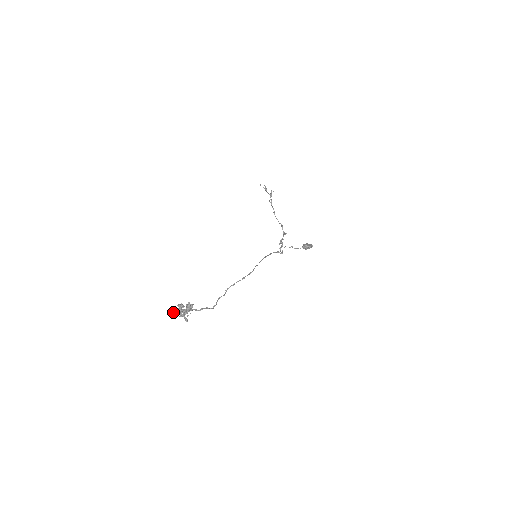
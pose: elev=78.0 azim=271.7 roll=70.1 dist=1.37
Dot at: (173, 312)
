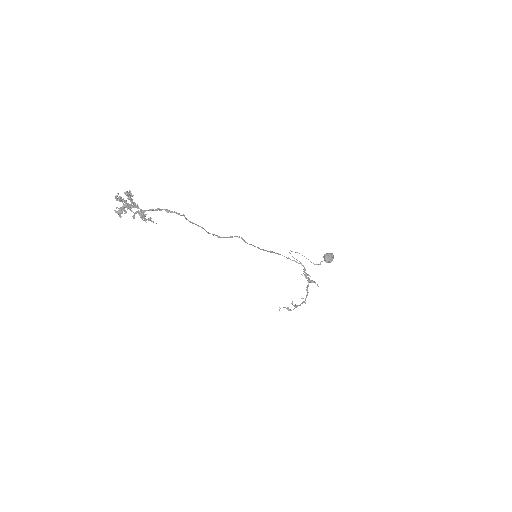
Dot at: (121, 211)
